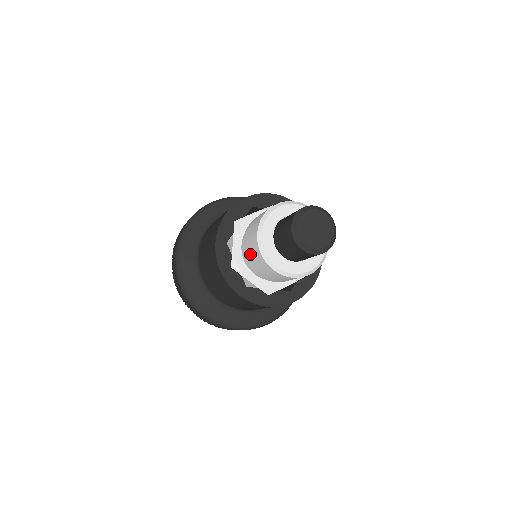
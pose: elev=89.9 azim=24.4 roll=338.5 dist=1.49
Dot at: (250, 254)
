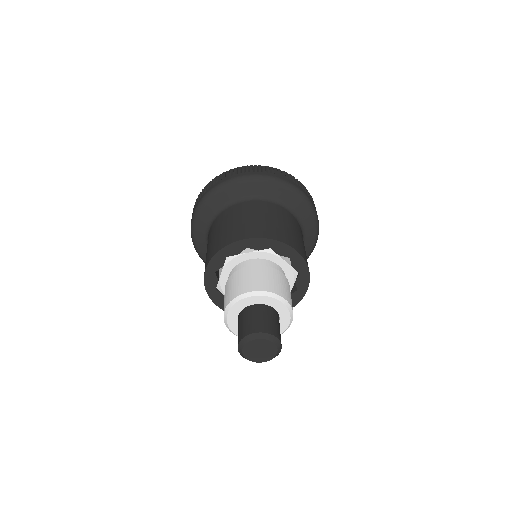
Dot at: occluded
